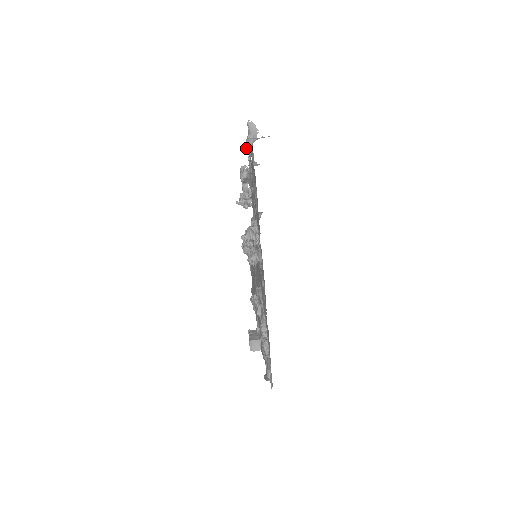
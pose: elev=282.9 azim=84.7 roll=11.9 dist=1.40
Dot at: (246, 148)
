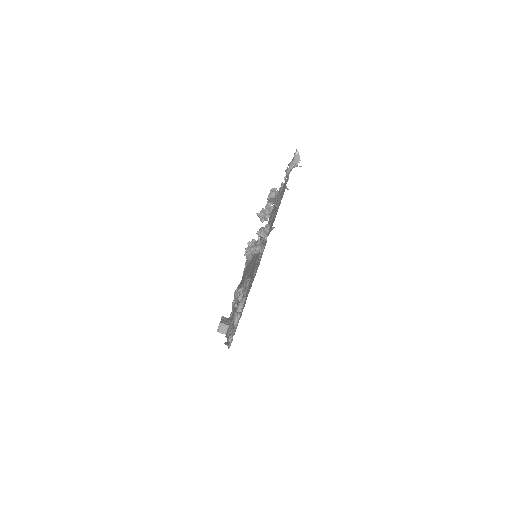
Dot at: (286, 169)
